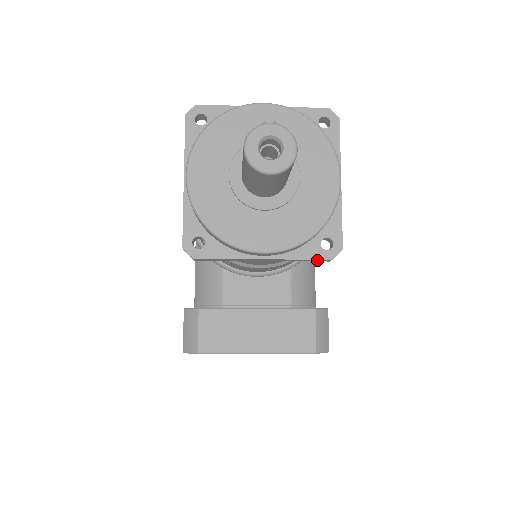
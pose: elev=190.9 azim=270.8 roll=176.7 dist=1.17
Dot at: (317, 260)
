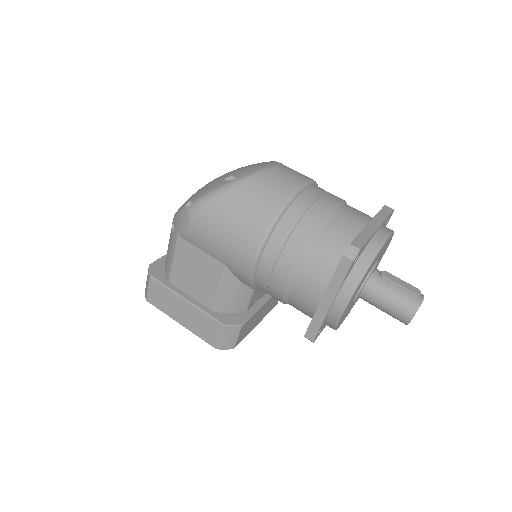
Dot at: occluded
